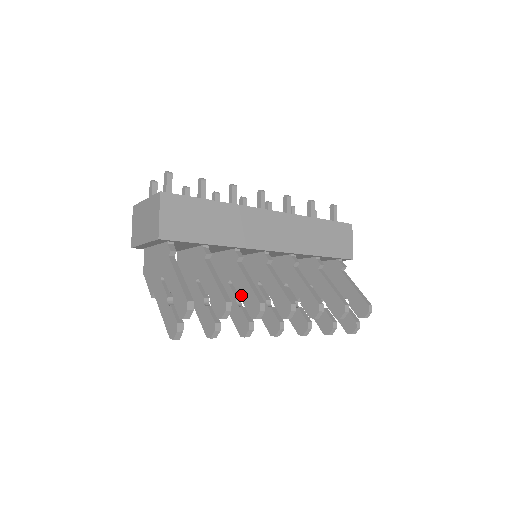
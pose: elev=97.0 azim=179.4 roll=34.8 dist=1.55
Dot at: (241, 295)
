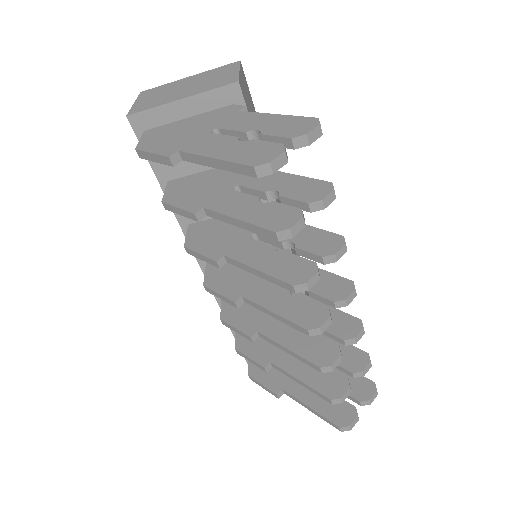
Dot at: (289, 240)
